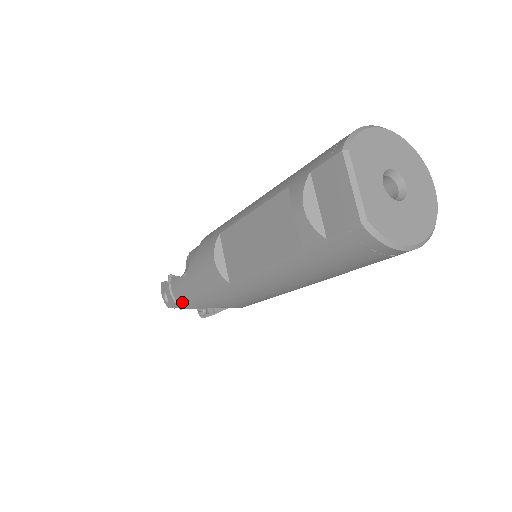
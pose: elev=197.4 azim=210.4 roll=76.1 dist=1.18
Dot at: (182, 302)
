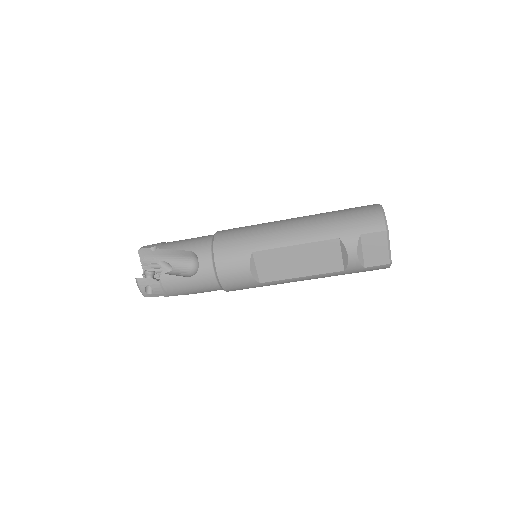
Dot at: (175, 293)
